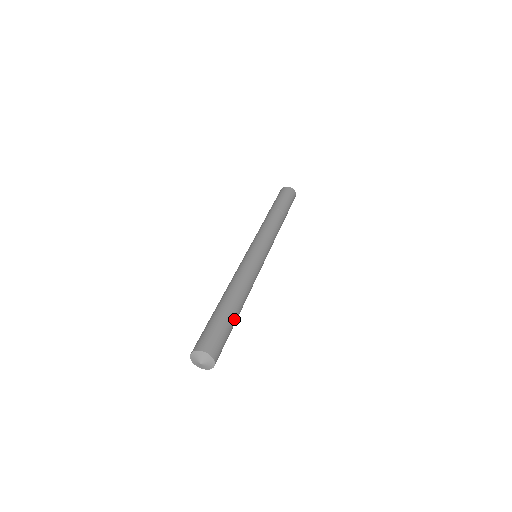
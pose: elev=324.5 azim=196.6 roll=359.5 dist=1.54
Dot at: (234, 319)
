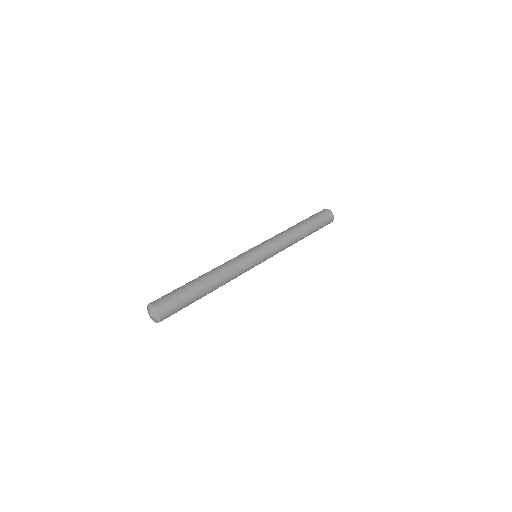
Dot at: (196, 292)
